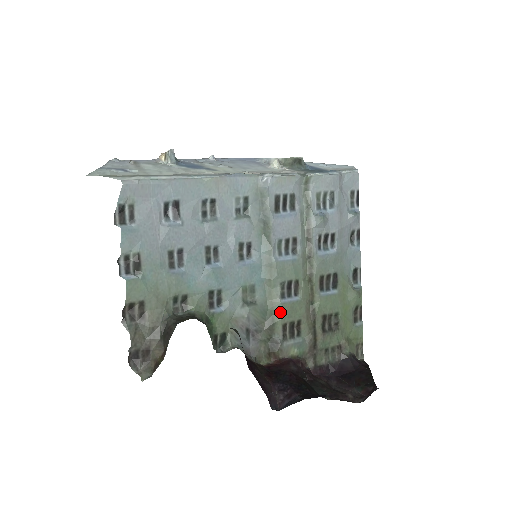
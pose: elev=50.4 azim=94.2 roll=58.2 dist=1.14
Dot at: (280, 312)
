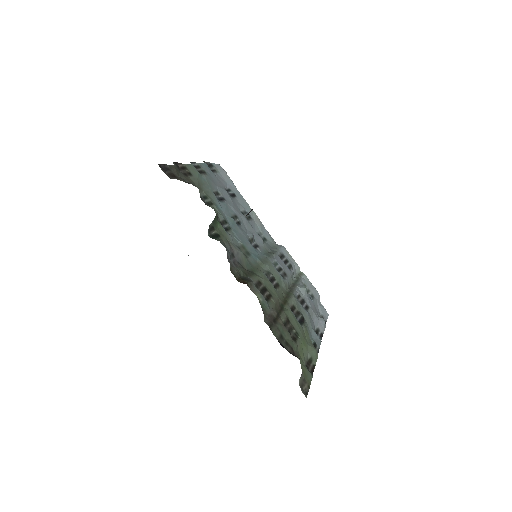
Dot at: (261, 276)
